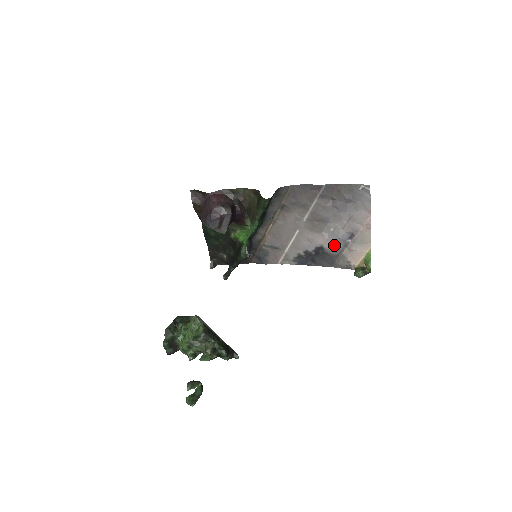
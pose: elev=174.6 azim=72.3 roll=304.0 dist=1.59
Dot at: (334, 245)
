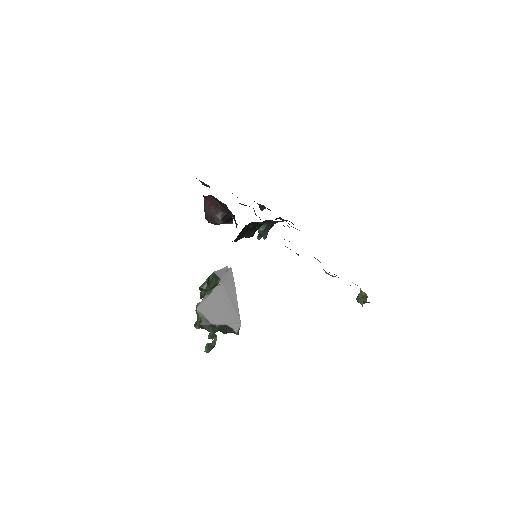
Dot at: occluded
